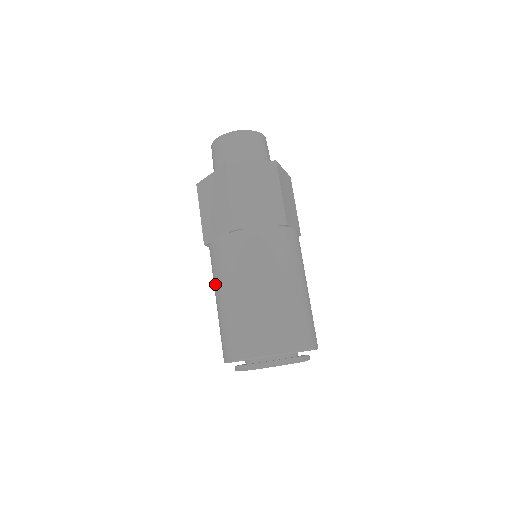
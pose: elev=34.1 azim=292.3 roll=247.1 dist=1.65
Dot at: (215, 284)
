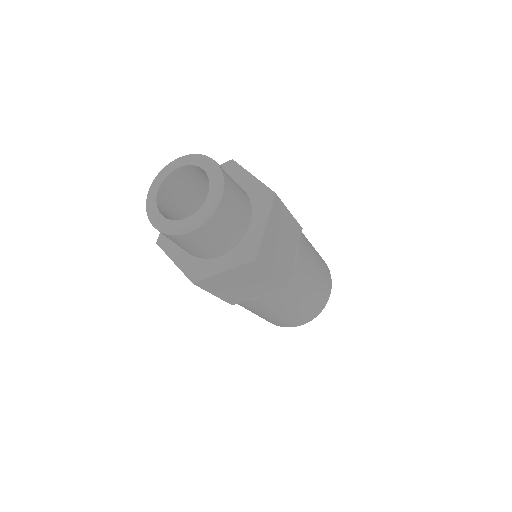
Dot at: occluded
